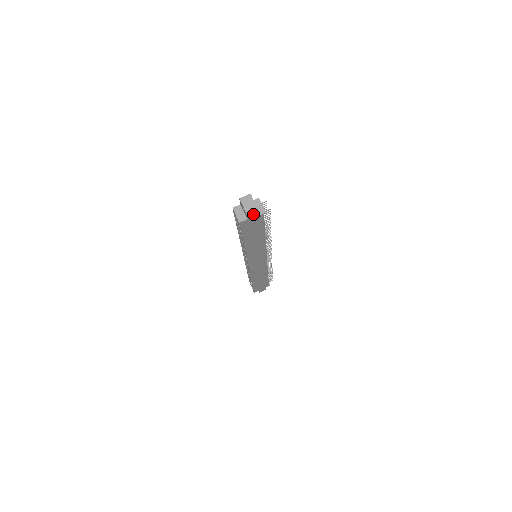
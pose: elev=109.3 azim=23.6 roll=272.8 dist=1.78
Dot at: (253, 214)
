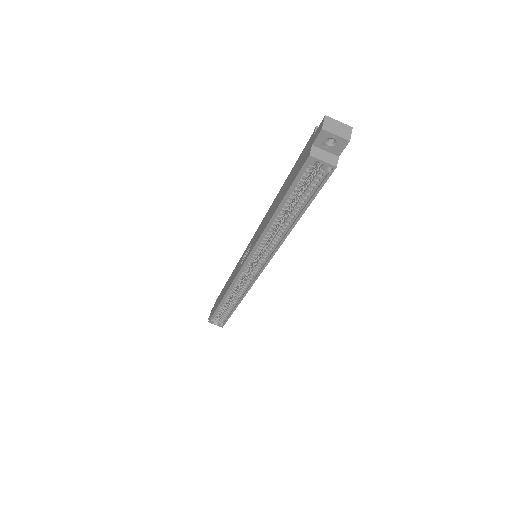
Dot at: occluded
